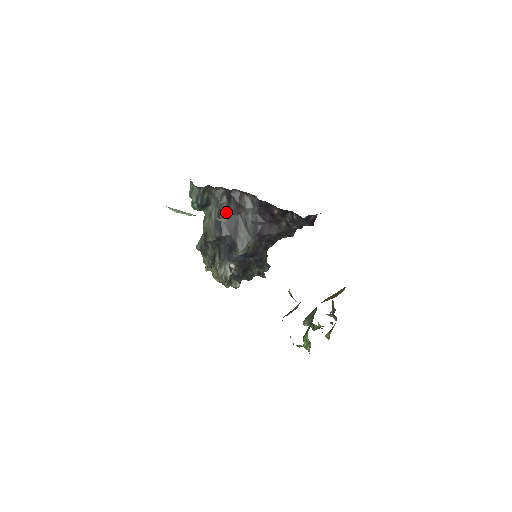
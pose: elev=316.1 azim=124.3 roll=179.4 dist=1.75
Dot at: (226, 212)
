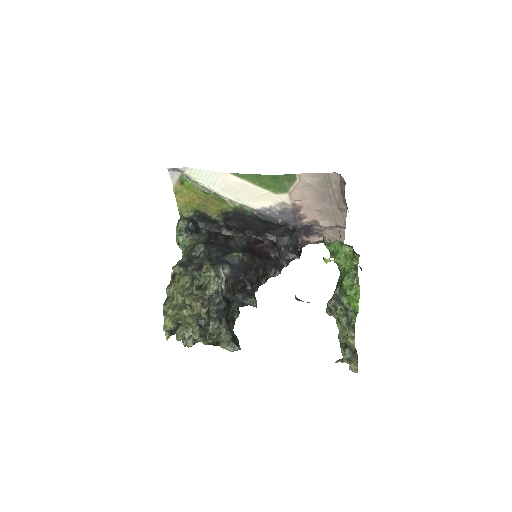
Dot at: (215, 240)
